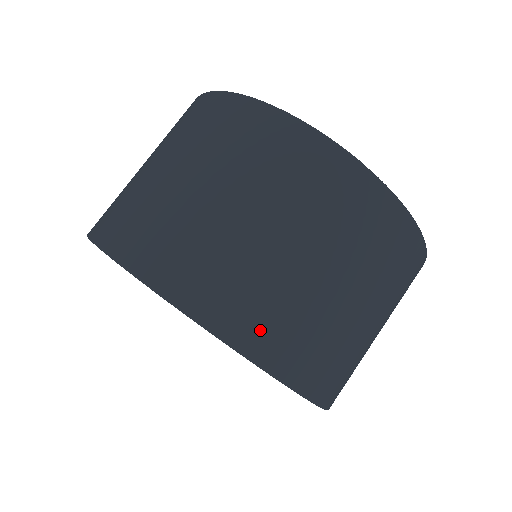
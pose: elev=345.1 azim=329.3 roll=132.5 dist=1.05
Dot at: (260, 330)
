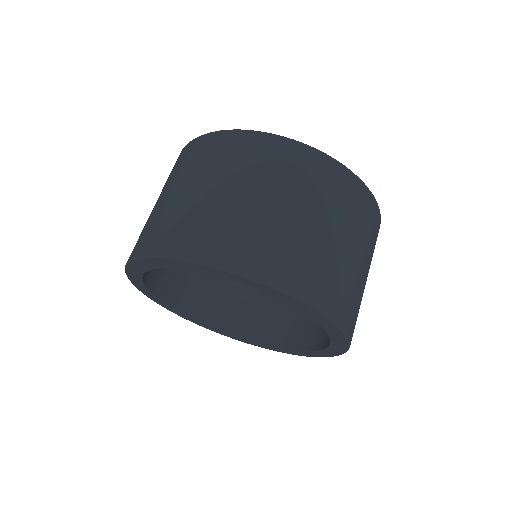
Dot at: (150, 240)
